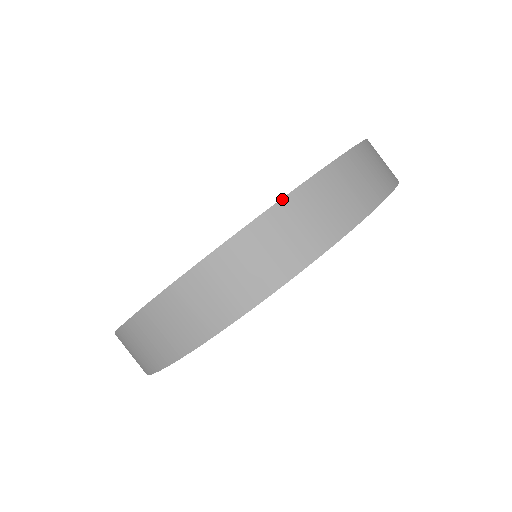
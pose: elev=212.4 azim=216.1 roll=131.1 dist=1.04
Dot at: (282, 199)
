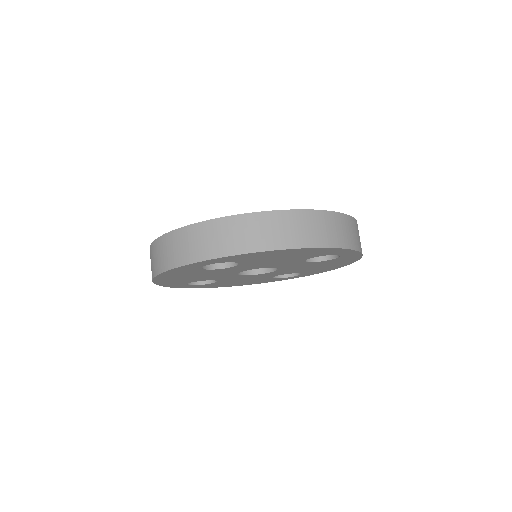
Dot at: (314, 210)
